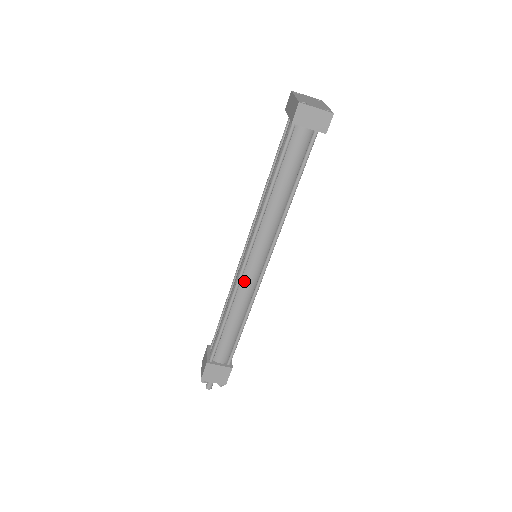
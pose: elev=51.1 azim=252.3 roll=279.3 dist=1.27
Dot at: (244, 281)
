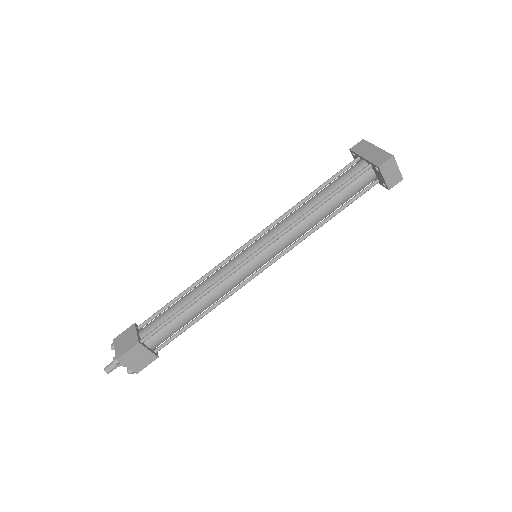
Dot at: (236, 274)
